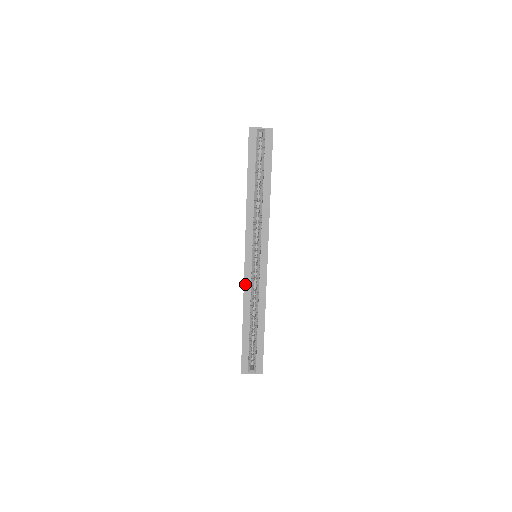
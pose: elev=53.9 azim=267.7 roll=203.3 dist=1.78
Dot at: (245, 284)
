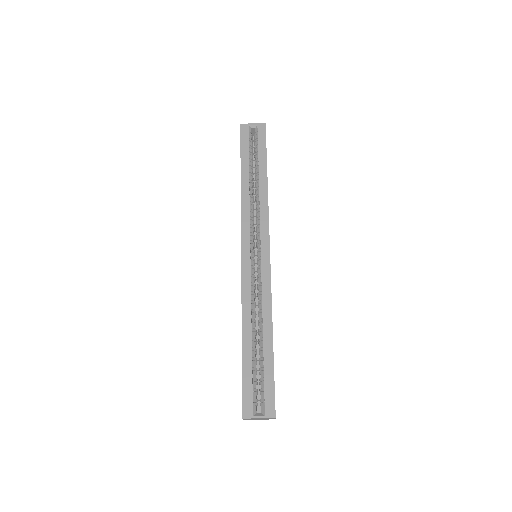
Dot at: (243, 283)
